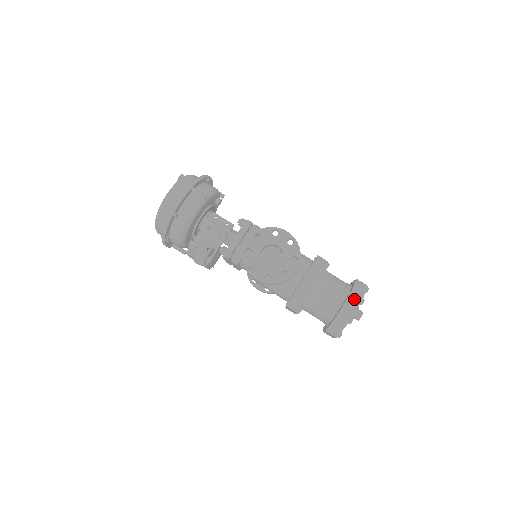
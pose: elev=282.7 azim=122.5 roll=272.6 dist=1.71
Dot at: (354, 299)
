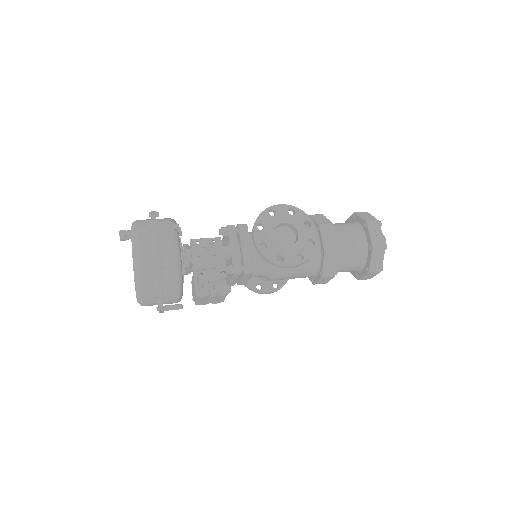
Dot at: (373, 226)
